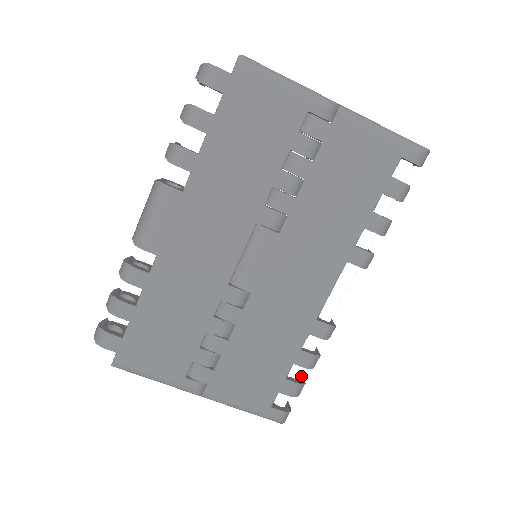
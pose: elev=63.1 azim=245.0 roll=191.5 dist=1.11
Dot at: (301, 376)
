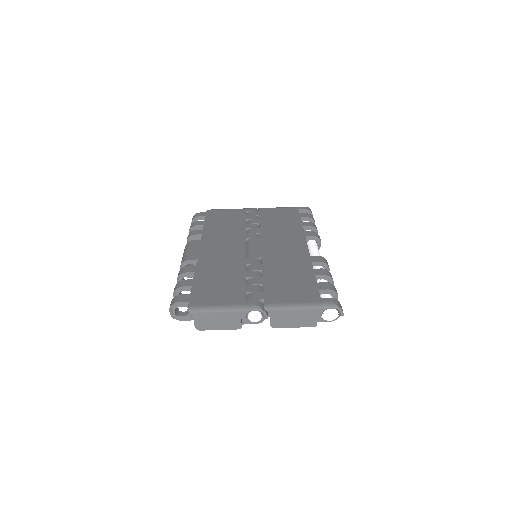
Dot at: occluded
